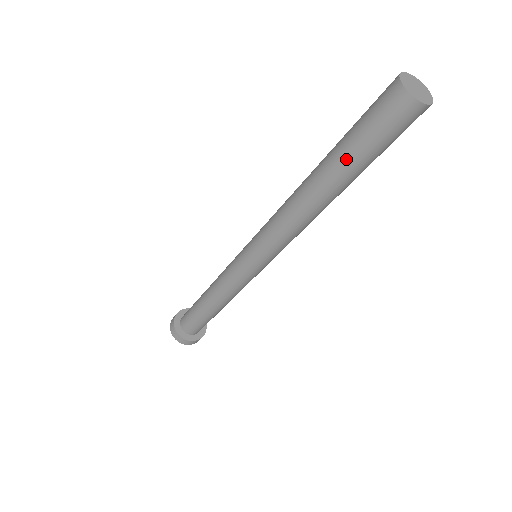
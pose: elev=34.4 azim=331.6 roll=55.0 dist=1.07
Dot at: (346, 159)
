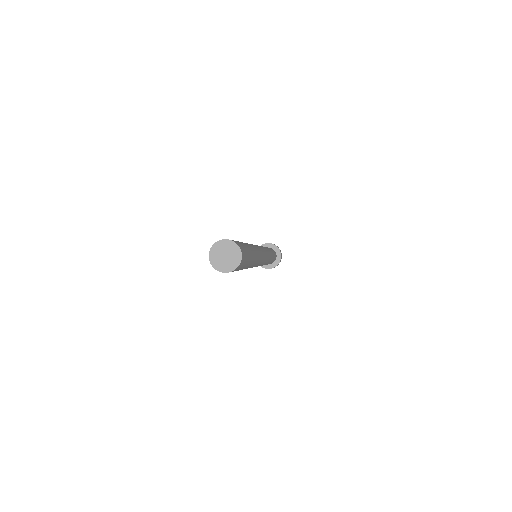
Dot at: occluded
